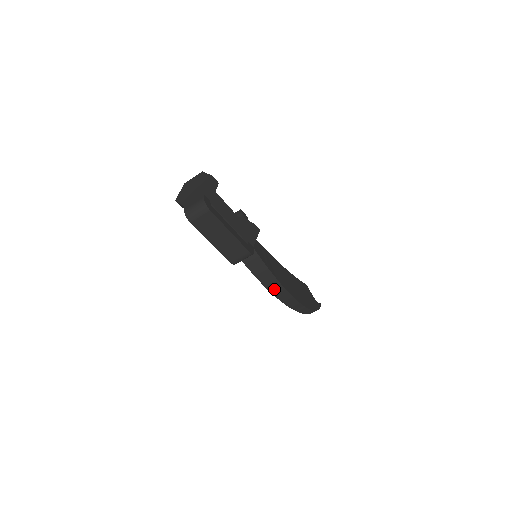
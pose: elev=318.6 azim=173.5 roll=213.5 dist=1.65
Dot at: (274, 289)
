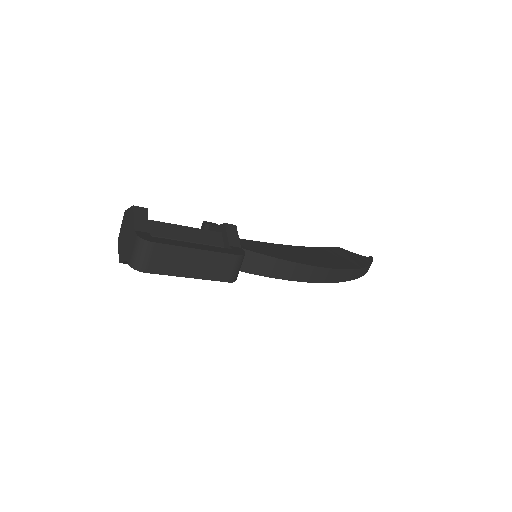
Dot at: (302, 275)
